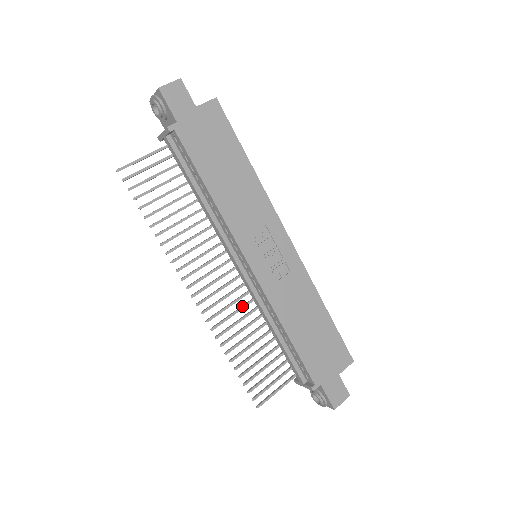
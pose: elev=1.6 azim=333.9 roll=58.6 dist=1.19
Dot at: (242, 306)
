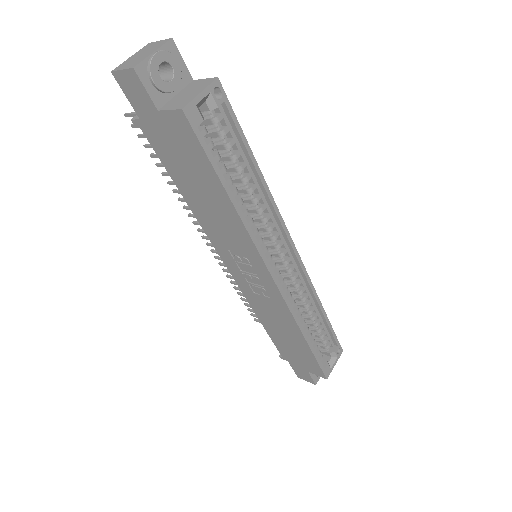
Dot at: occluded
